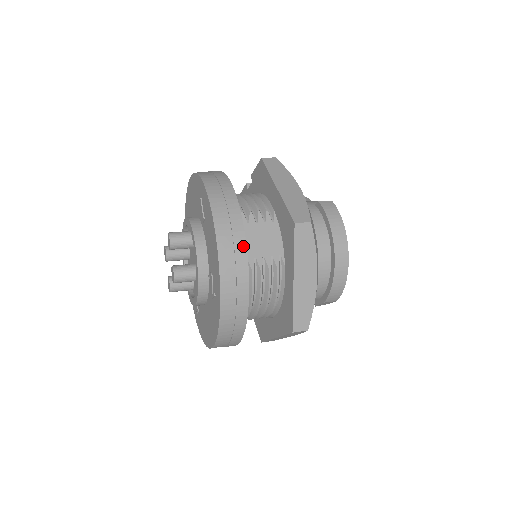
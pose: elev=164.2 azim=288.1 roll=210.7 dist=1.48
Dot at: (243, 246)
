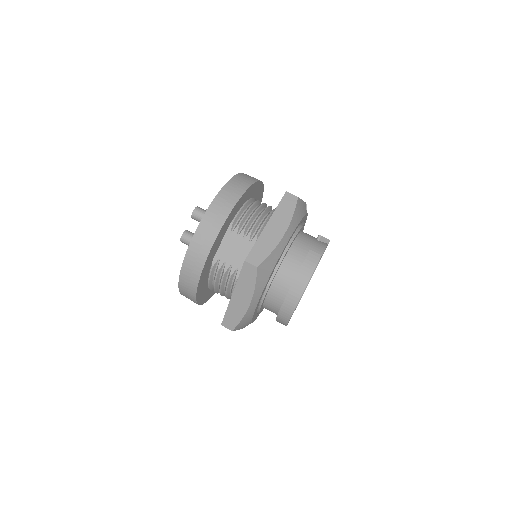
Dot at: (207, 253)
